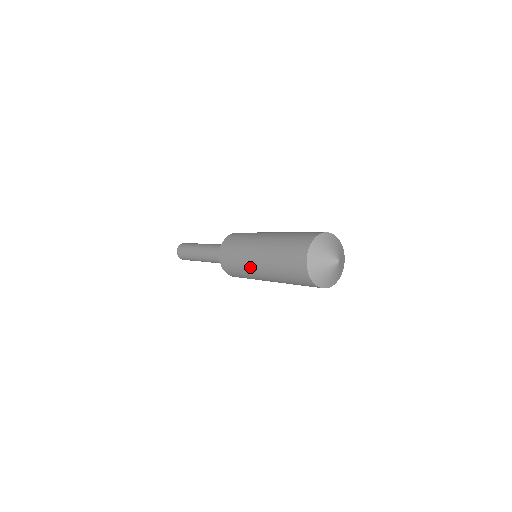
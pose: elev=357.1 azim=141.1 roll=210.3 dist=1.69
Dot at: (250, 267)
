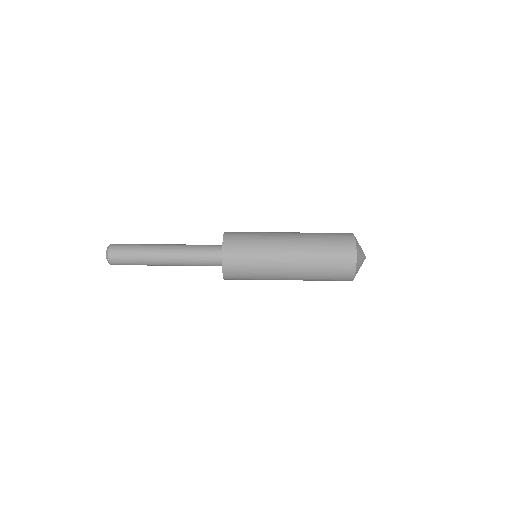
Dot at: (275, 255)
